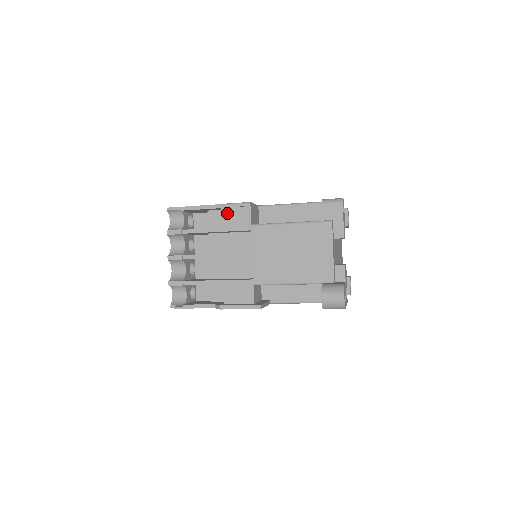
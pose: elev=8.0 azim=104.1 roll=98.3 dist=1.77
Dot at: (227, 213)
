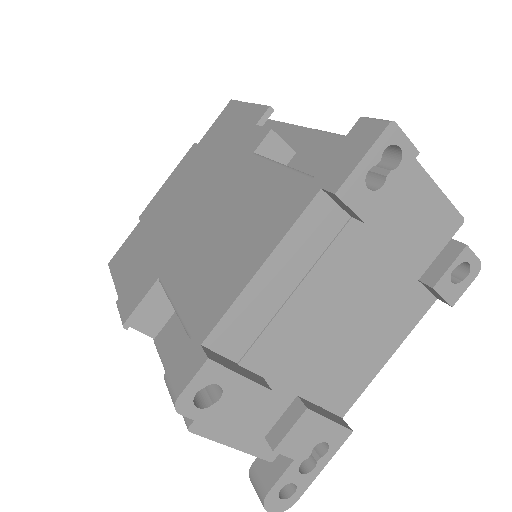
Dot at: occluded
